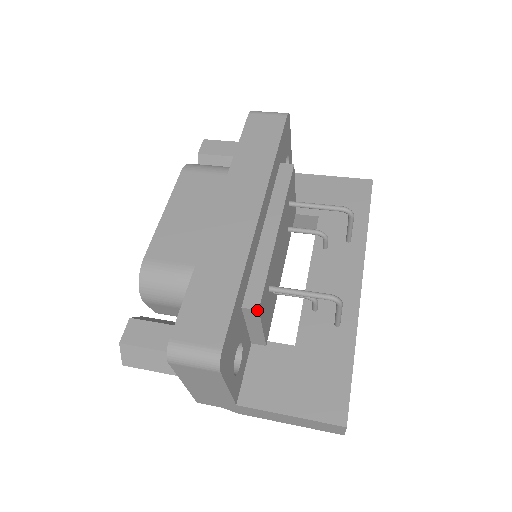
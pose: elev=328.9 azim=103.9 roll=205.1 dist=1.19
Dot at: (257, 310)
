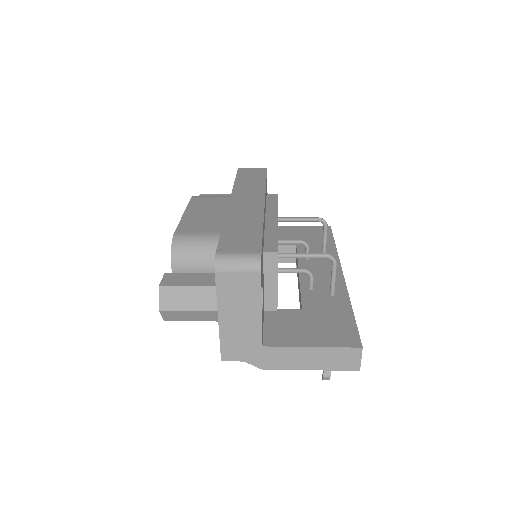
Dot at: (276, 252)
